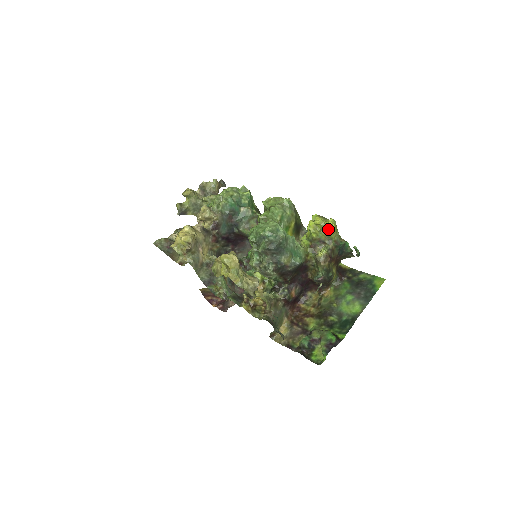
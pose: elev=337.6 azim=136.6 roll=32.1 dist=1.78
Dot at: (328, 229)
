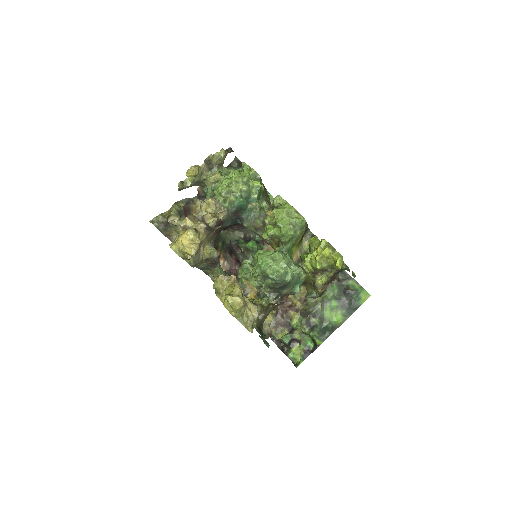
Dot at: (334, 262)
